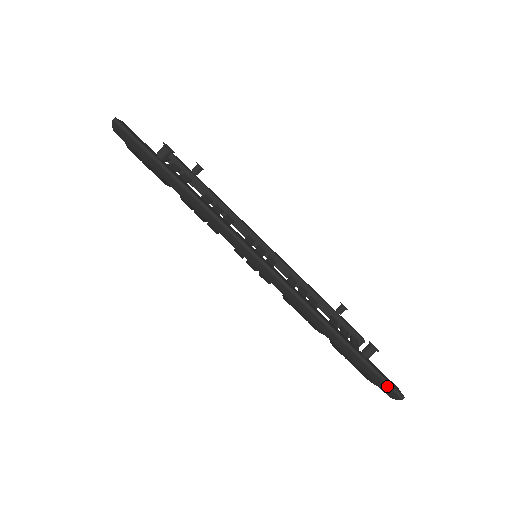
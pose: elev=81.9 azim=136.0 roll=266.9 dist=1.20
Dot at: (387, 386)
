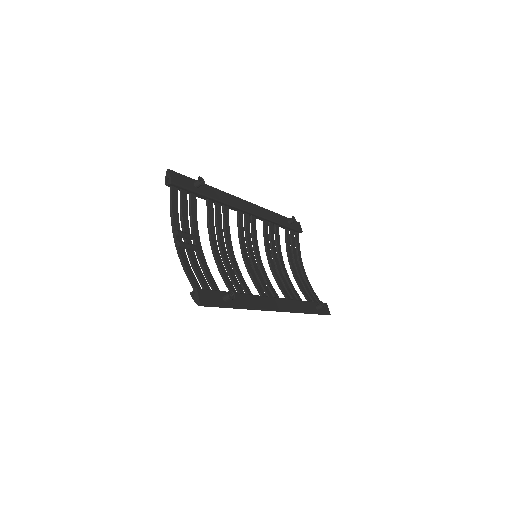
Dot at: occluded
